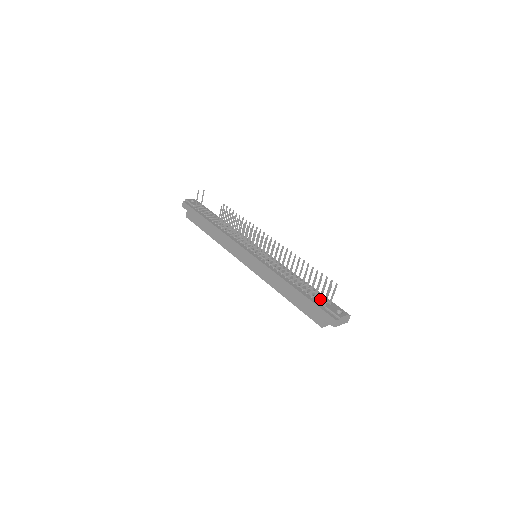
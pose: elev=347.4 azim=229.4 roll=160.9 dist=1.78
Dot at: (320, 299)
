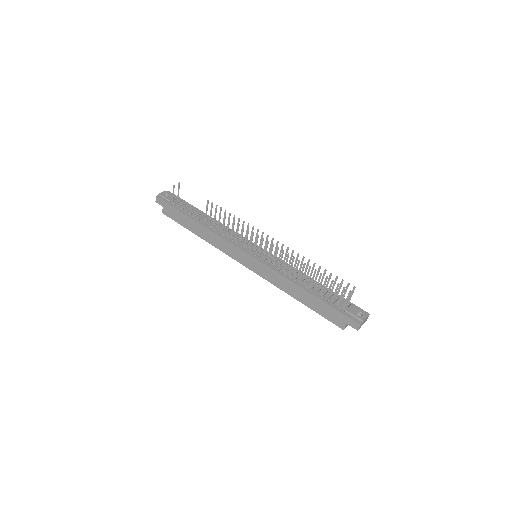
Dot at: (338, 303)
